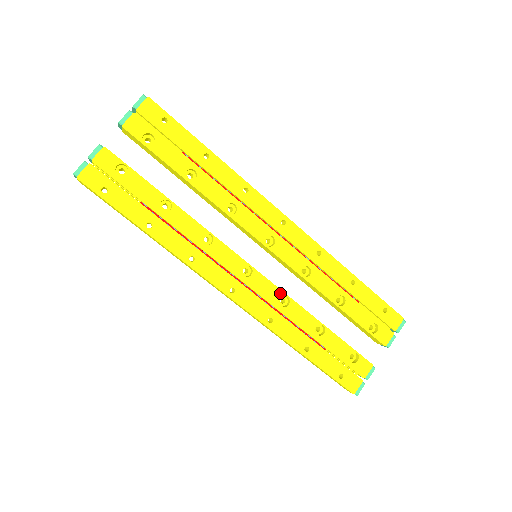
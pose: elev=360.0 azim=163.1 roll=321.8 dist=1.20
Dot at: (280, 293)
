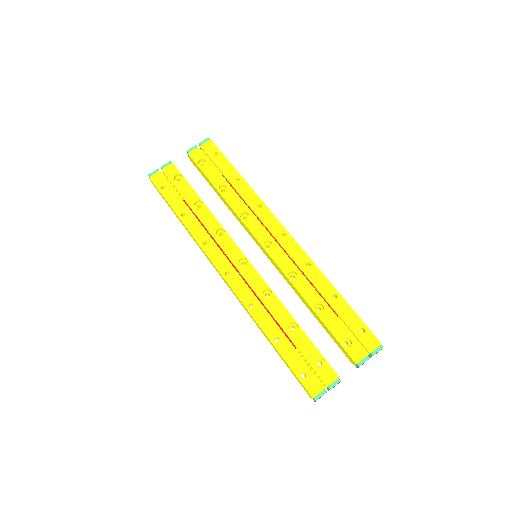
Dot at: (265, 286)
